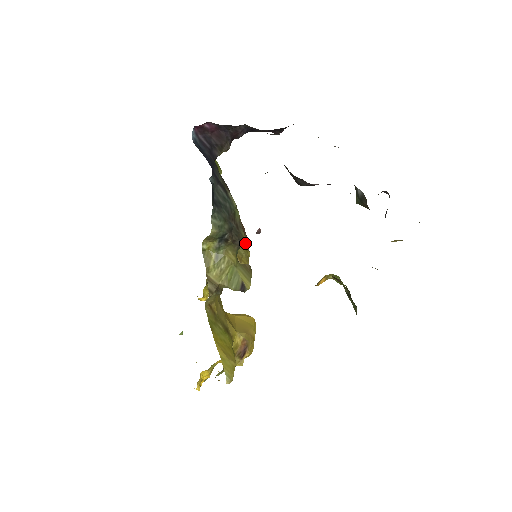
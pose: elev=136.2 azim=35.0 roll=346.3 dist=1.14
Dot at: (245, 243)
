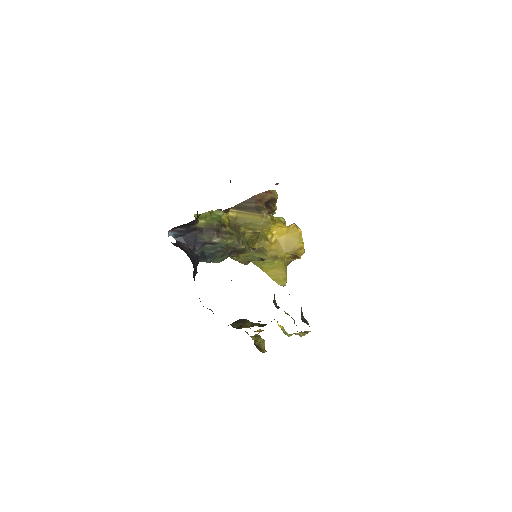
Dot at: (270, 197)
